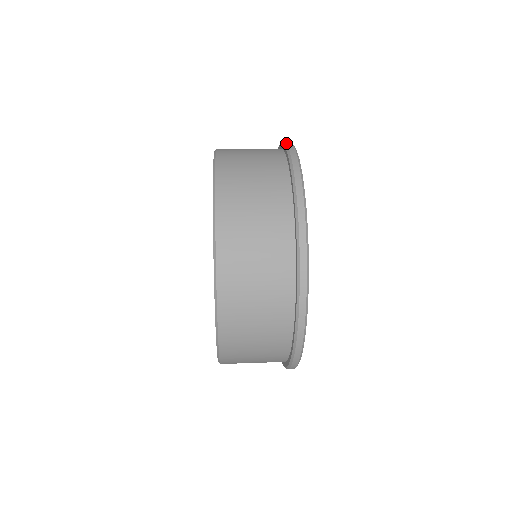
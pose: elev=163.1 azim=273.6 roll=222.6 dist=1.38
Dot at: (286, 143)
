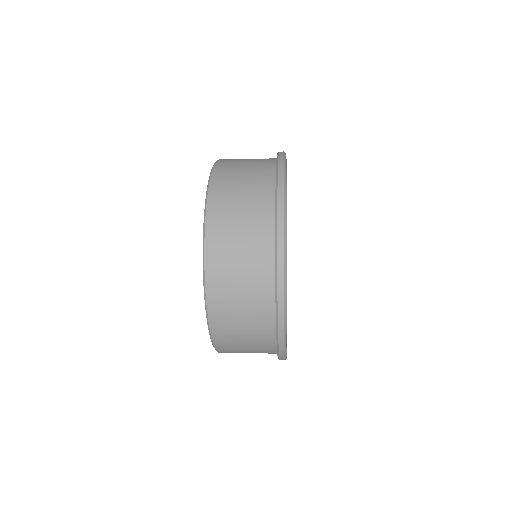
Dot at: (277, 195)
